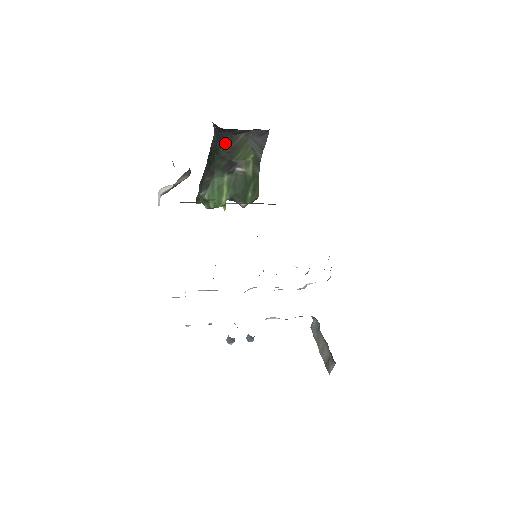
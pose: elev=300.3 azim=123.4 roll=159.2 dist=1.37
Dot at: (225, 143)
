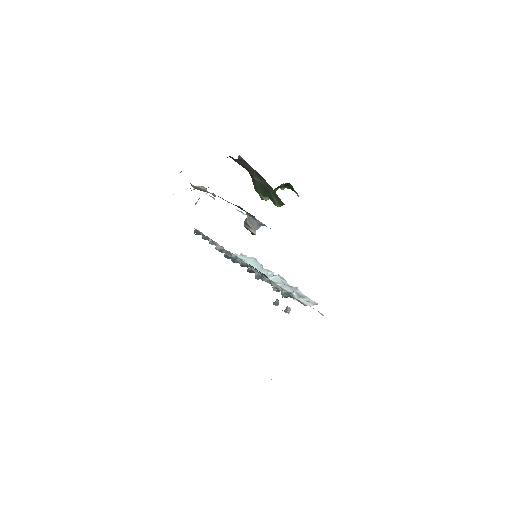
Dot at: occluded
